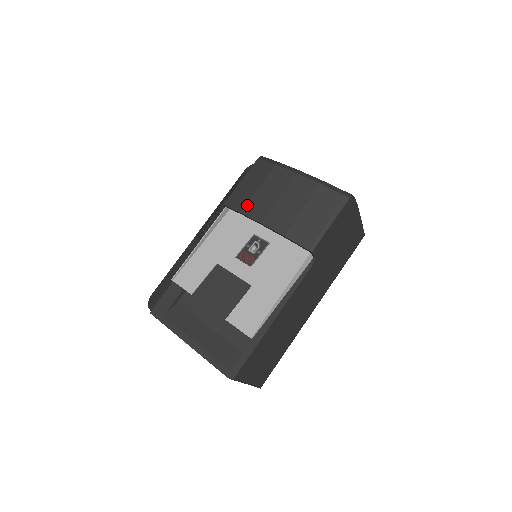
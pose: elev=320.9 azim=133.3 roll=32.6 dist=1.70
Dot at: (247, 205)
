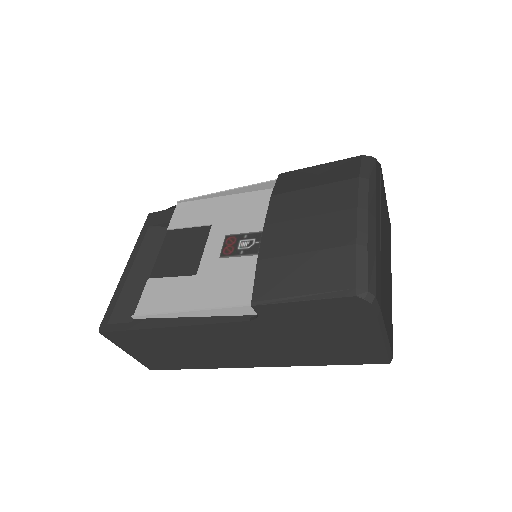
Dot at: (284, 194)
